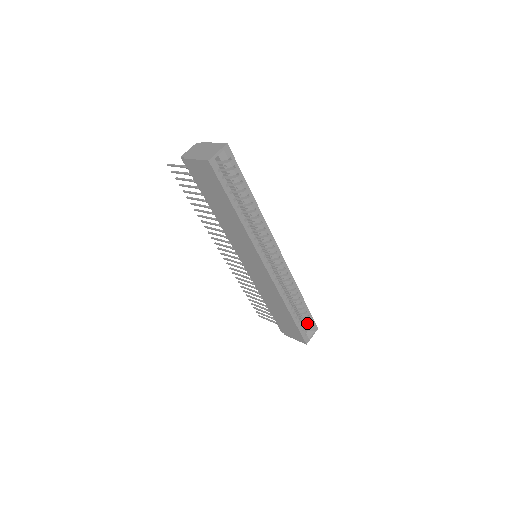
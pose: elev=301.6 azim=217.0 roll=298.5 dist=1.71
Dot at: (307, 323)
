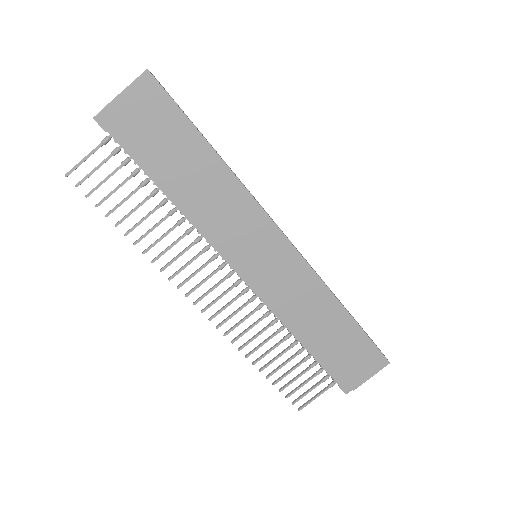
Dot at: occluded
